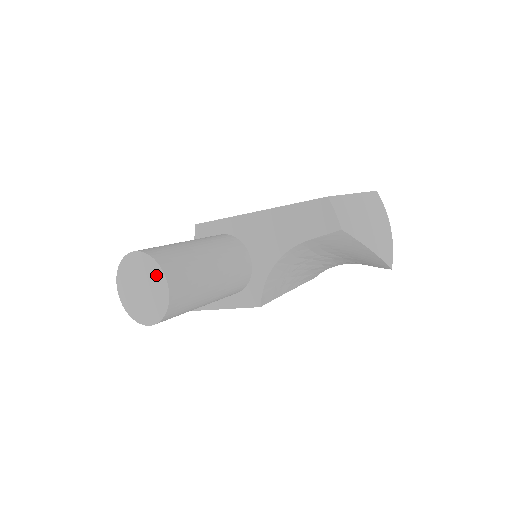
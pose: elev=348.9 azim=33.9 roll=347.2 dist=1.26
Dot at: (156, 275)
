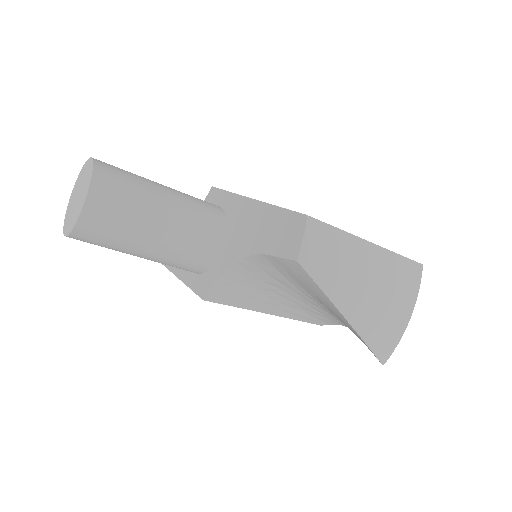
Dot at: (86, 188)
